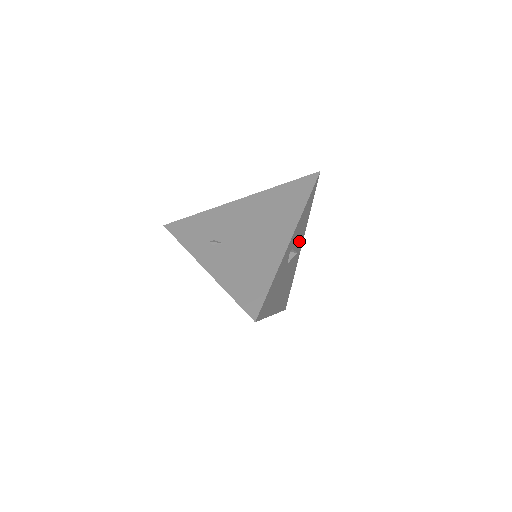
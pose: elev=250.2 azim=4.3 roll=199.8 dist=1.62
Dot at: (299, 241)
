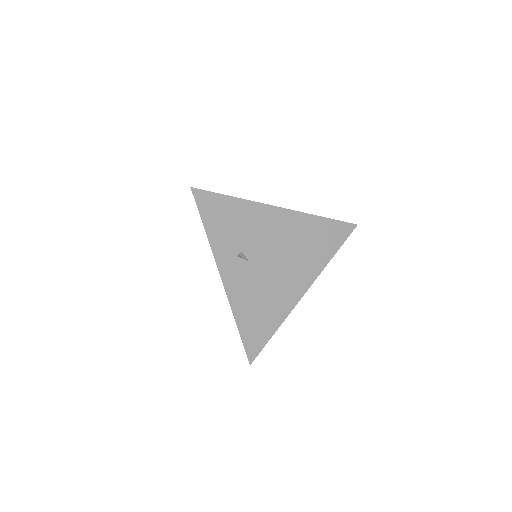
Dot at: occluded
